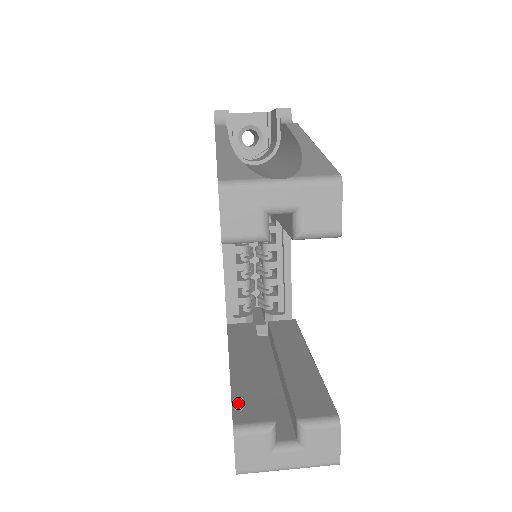
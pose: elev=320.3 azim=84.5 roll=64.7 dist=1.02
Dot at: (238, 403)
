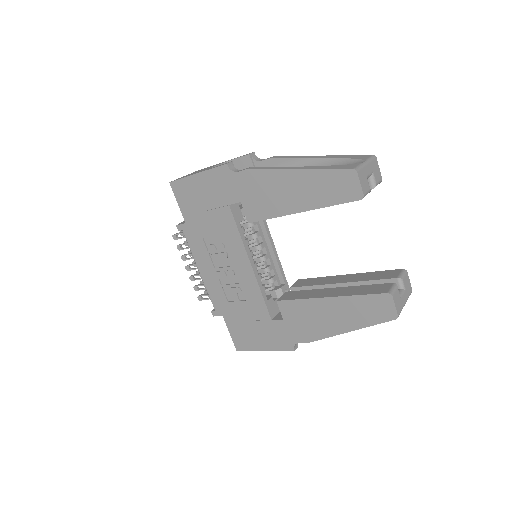
Dot at: (370, 292)
